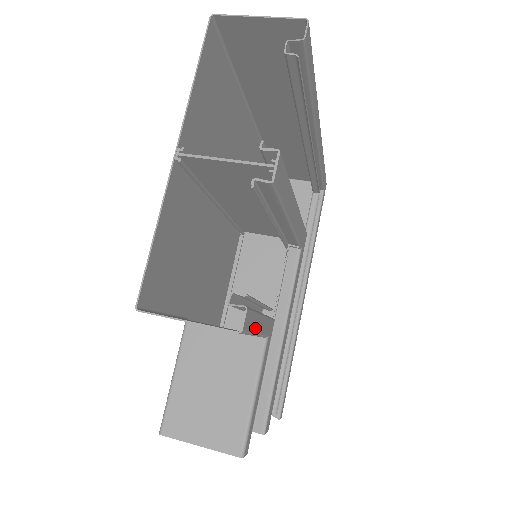
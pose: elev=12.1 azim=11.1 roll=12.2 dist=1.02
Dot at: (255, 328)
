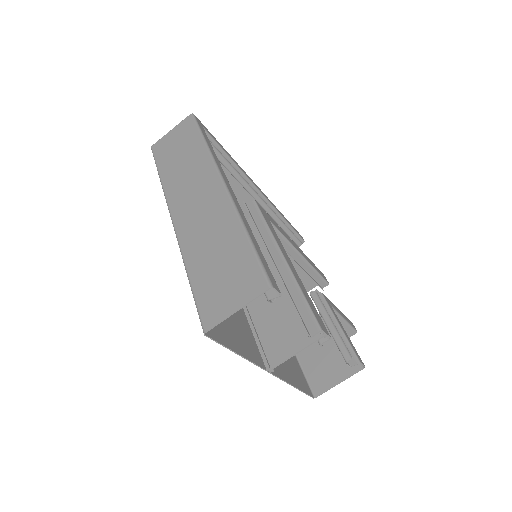
Dot at: (350, 341)
